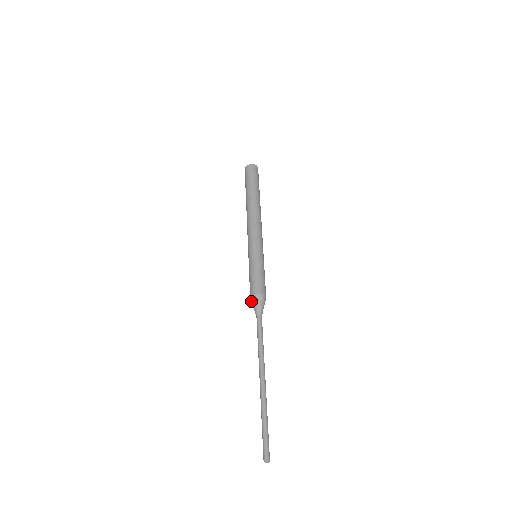
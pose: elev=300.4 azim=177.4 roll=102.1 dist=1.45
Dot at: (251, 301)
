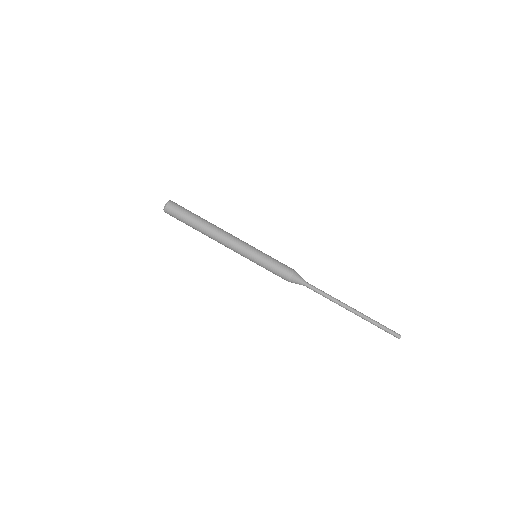
Dot at: (293, 280)
